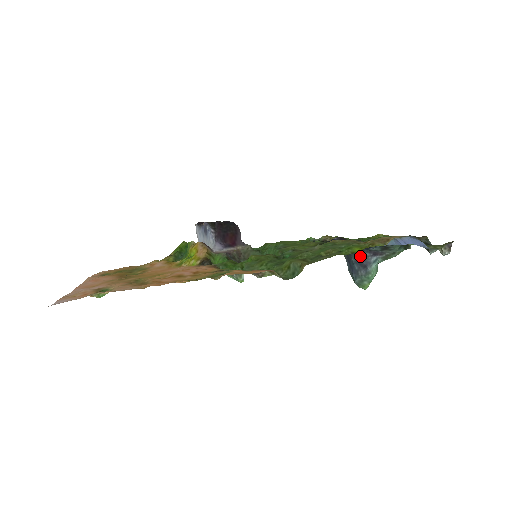
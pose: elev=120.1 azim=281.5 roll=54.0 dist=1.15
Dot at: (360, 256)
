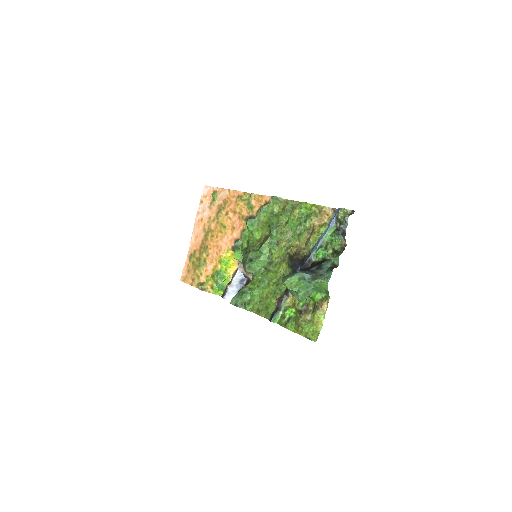
Dot at: occluded
